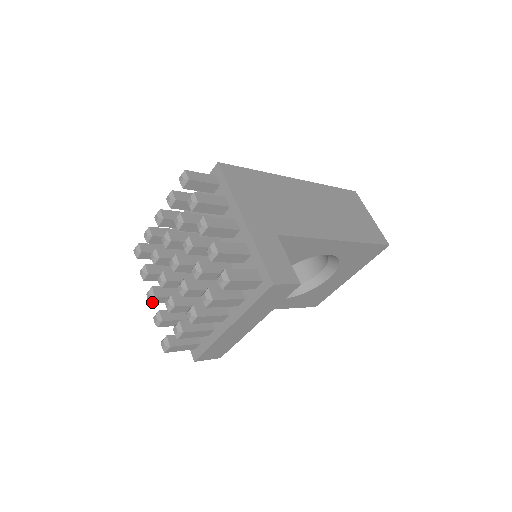
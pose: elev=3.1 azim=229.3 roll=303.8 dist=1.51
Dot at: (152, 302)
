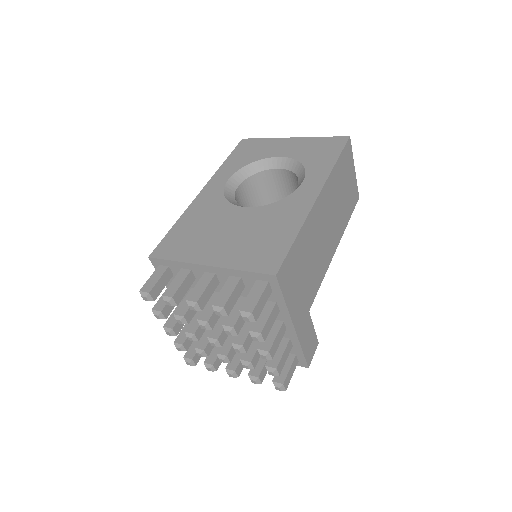
Dot at: occluded
